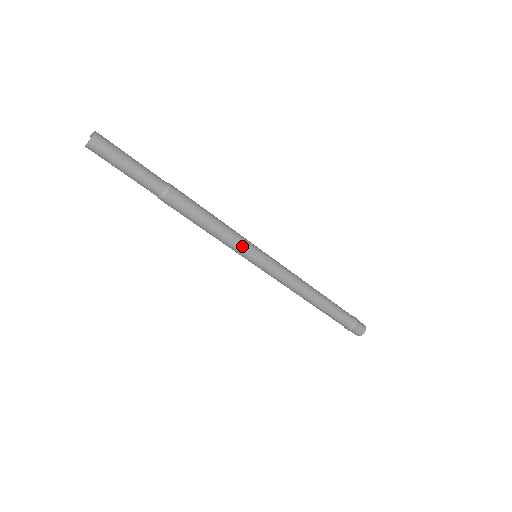
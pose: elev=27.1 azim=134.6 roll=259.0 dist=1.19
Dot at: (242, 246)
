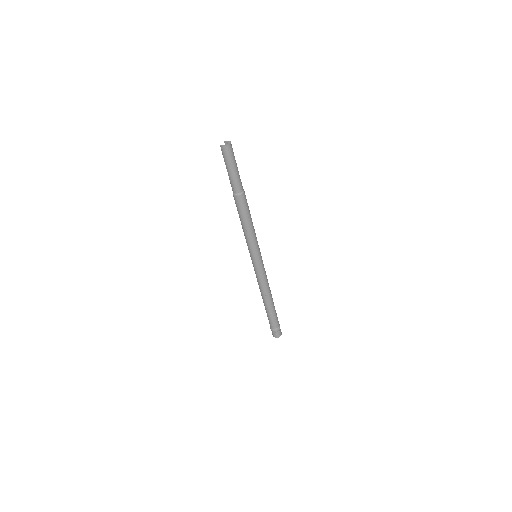
Dot at: (255, 246)
